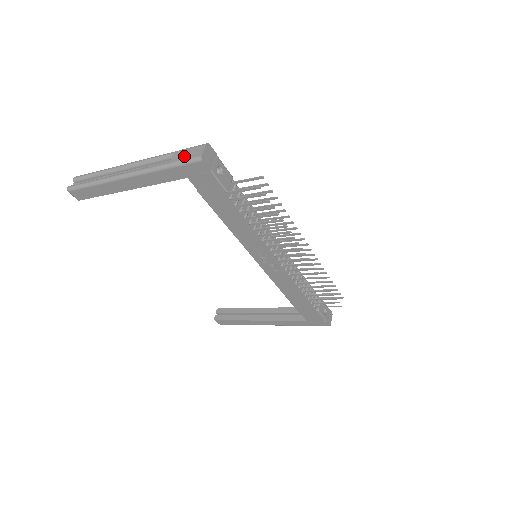
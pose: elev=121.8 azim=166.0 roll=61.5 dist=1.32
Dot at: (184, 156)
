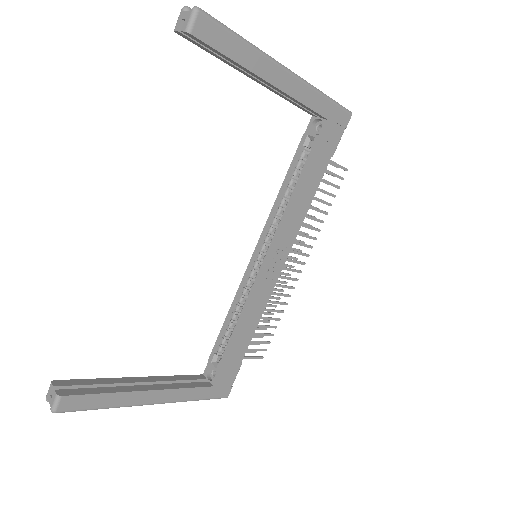
Dot at: occluded
